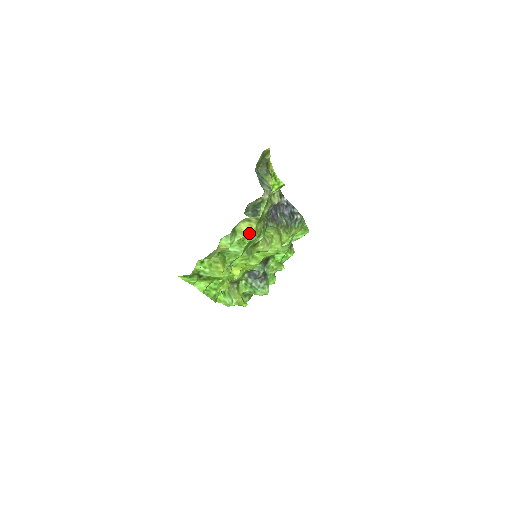
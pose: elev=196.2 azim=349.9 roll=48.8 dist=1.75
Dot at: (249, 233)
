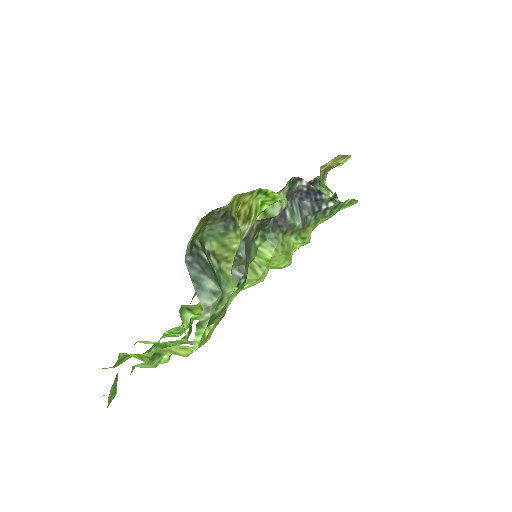
Dot at: (184, 355)
